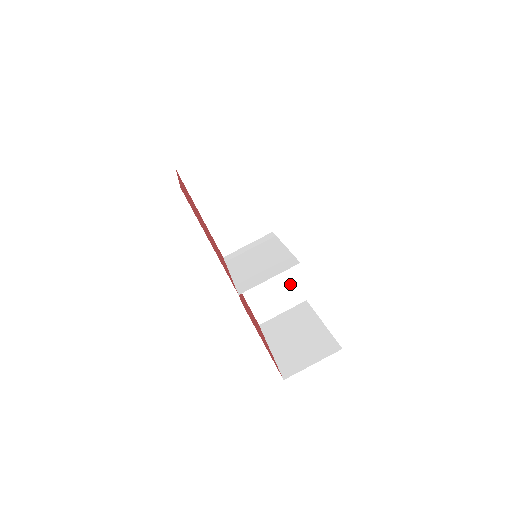
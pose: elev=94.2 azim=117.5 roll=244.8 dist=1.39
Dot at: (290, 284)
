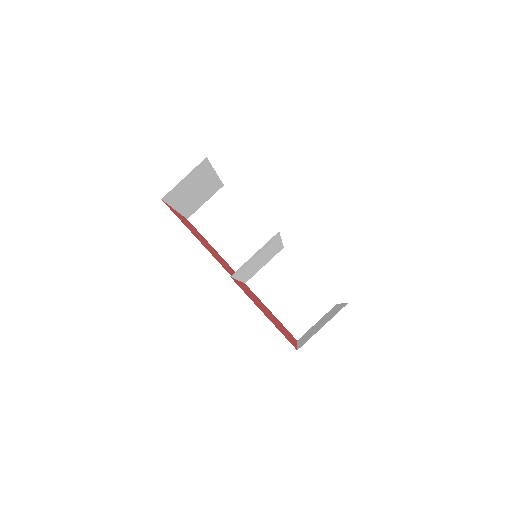
Dot at: (314, 291)
